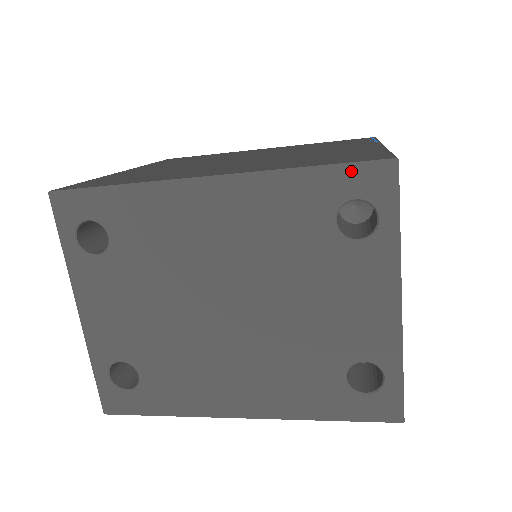
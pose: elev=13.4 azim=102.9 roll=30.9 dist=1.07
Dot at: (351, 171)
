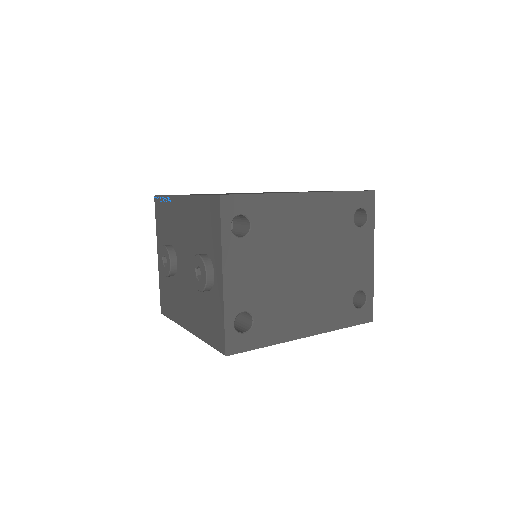
Dot at: (360, 195)
